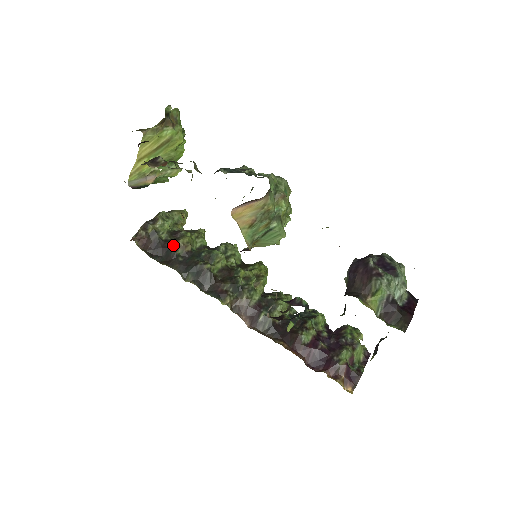
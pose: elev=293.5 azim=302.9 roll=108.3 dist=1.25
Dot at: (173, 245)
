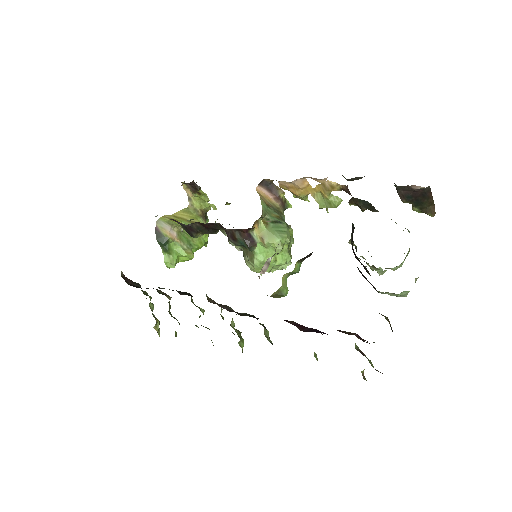
Dot at: occluded
